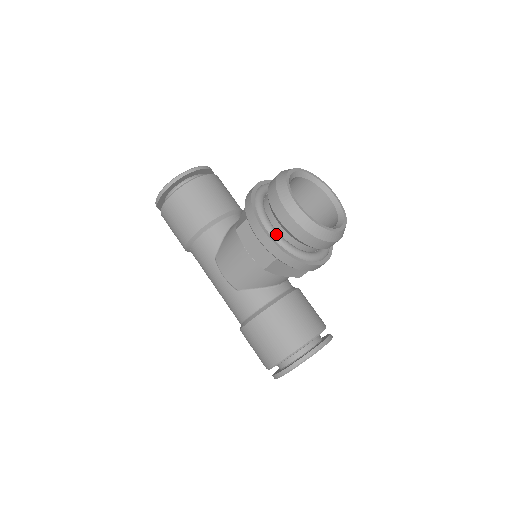
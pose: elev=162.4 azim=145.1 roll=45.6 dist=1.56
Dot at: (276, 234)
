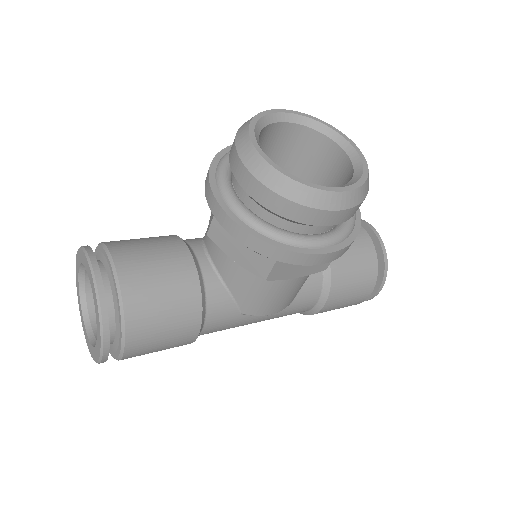
Dot at: (333, 238)
